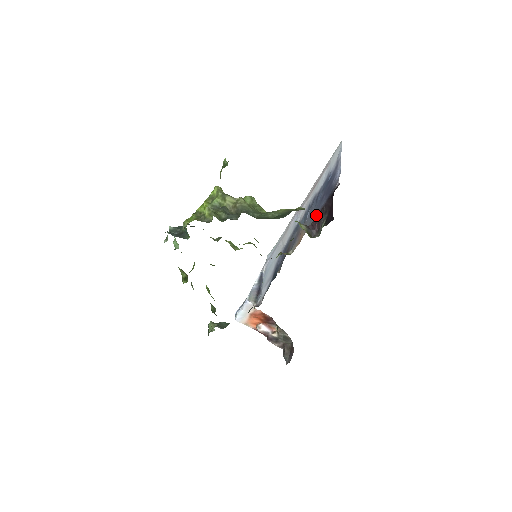
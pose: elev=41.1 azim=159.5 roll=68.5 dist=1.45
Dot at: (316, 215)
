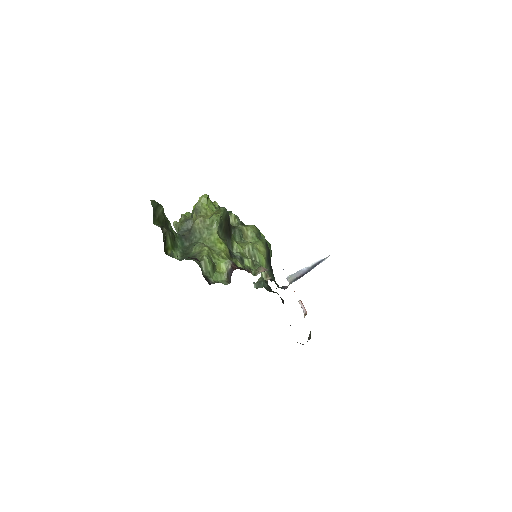
Dot at: occluded
